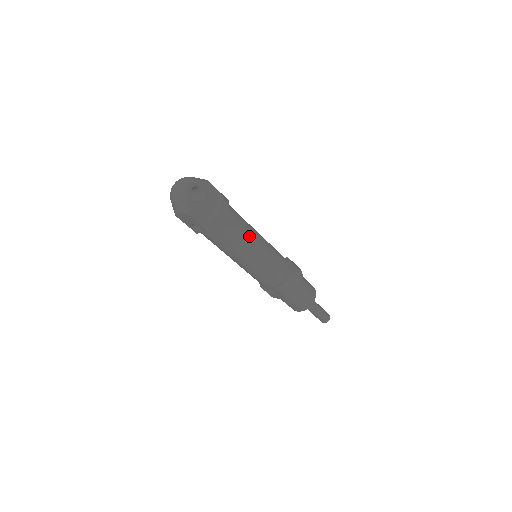
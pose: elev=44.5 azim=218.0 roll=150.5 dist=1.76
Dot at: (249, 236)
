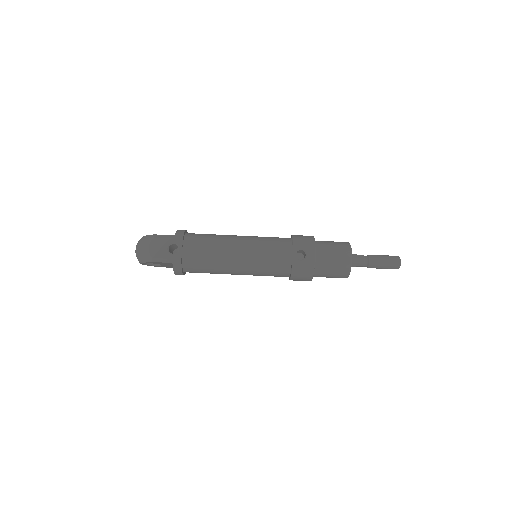
Dot at: occluded
